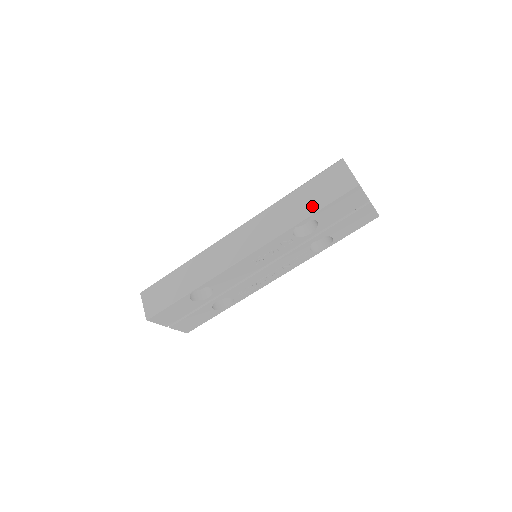
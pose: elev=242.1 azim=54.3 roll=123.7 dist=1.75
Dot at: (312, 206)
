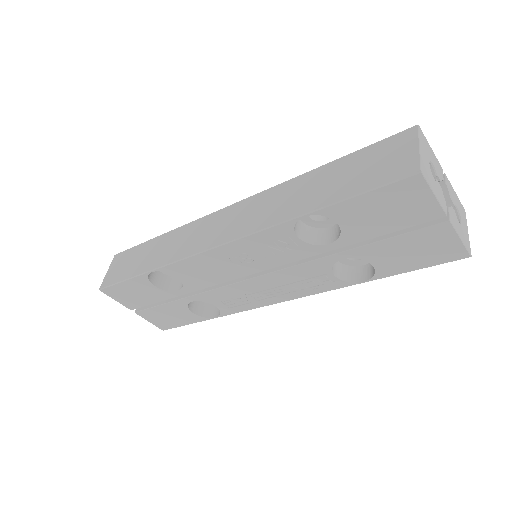
Dot at: (333, 193)
